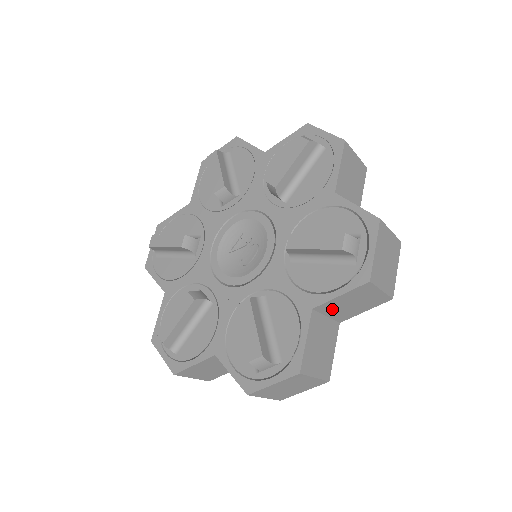
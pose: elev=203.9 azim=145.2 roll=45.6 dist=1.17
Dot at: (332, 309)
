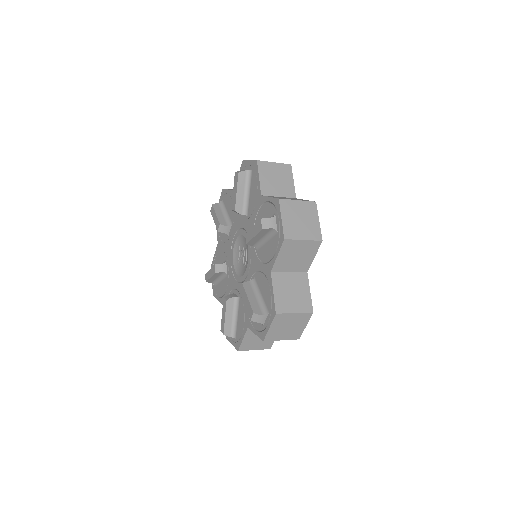
Dot at: (286, 266)
